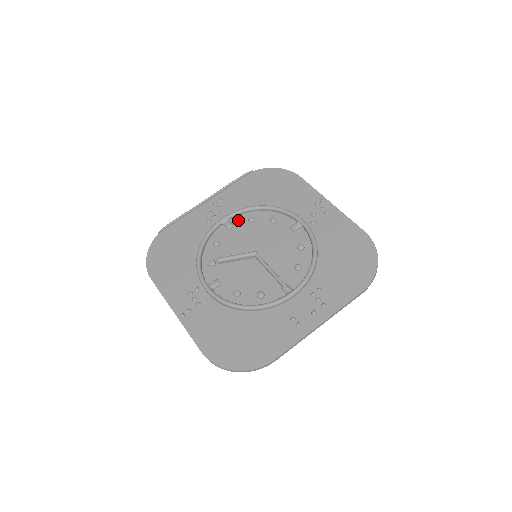
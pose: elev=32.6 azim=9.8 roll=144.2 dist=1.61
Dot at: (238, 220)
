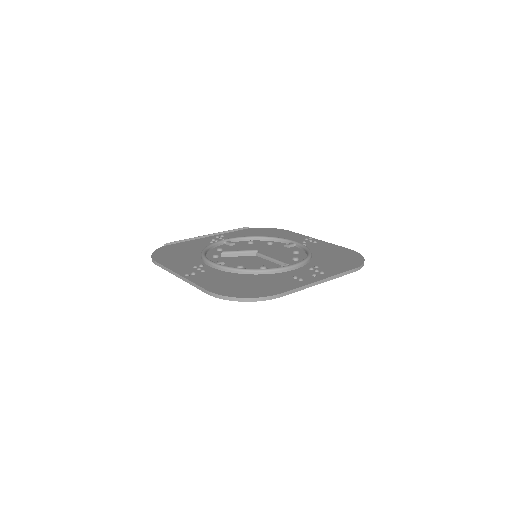
Dot at: (238, 243)
